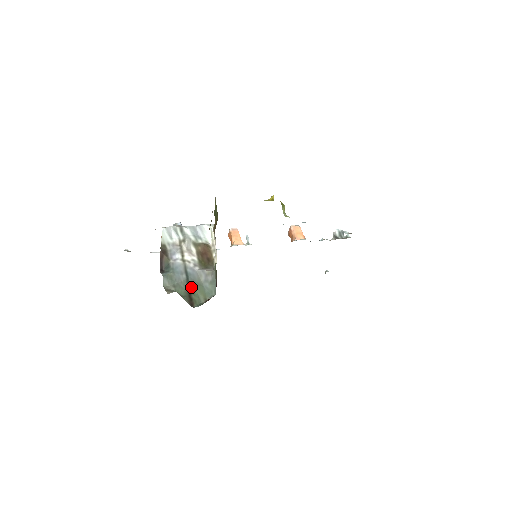
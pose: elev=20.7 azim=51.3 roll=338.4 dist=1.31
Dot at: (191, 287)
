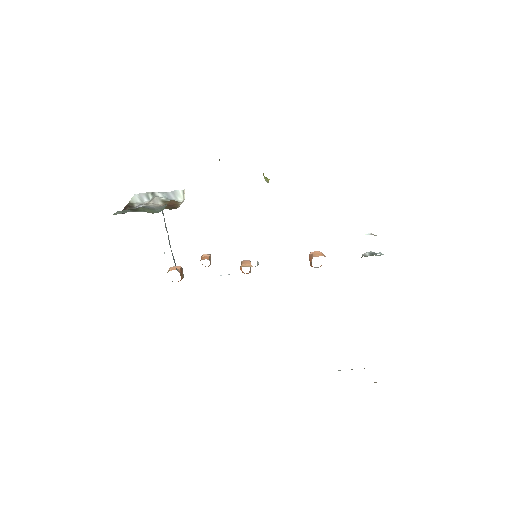
Dot at: (140, 208)
